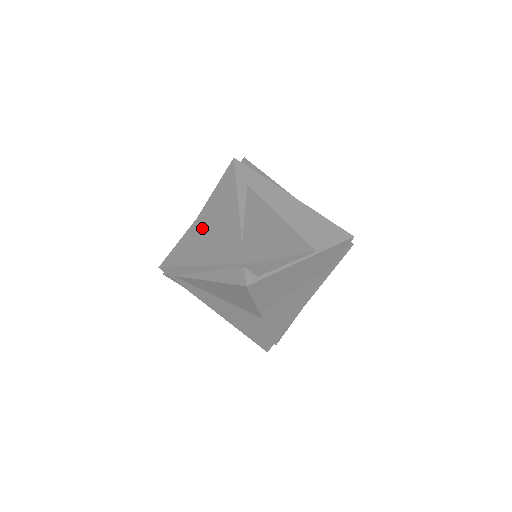
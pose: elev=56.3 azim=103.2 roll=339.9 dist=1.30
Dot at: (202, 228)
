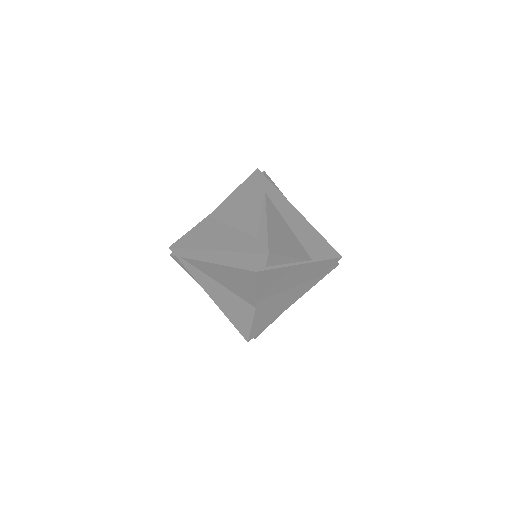
Dot at: (217, 221)
